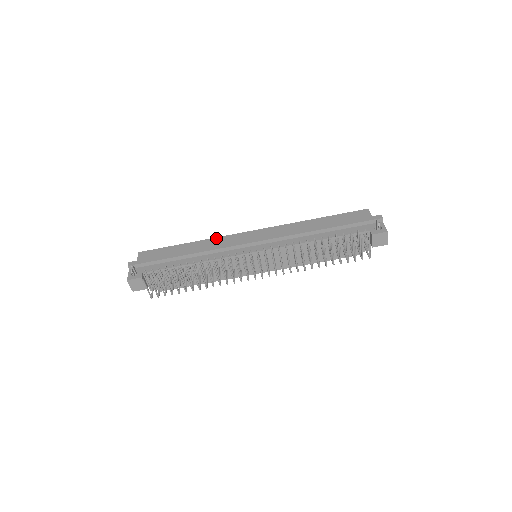
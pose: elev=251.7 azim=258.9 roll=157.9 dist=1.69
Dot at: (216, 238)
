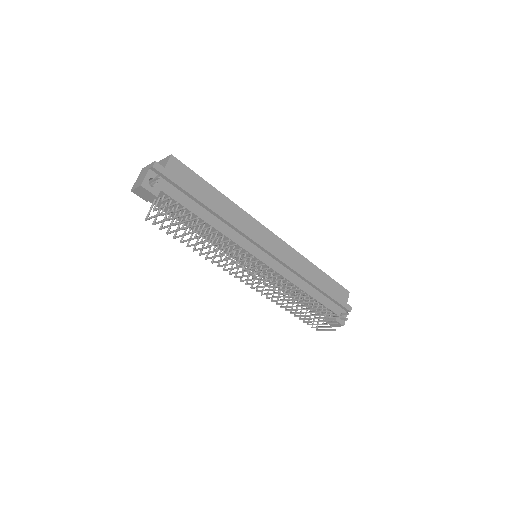
Dot at: (246, 213)
